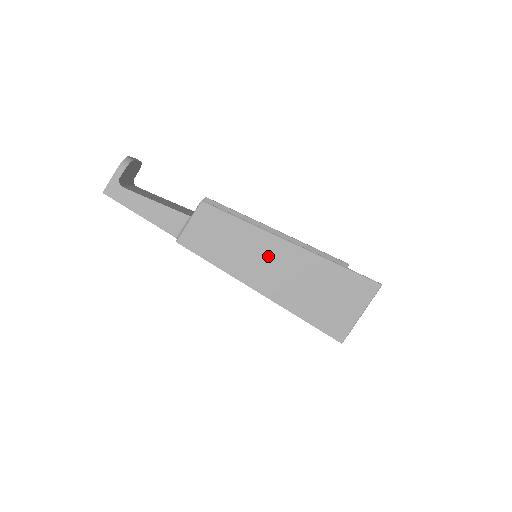
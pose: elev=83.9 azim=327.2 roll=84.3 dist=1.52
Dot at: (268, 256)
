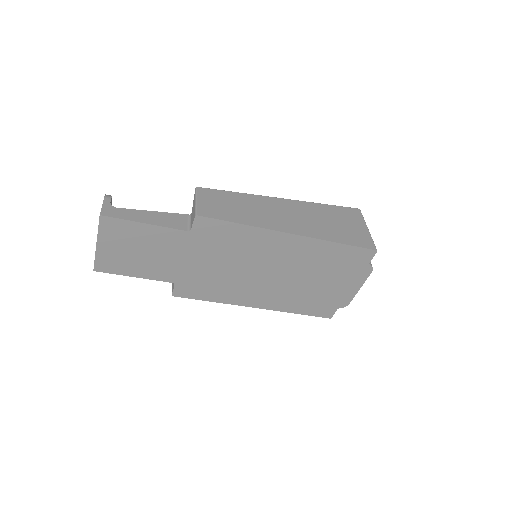
Dot at: (273, 209)
